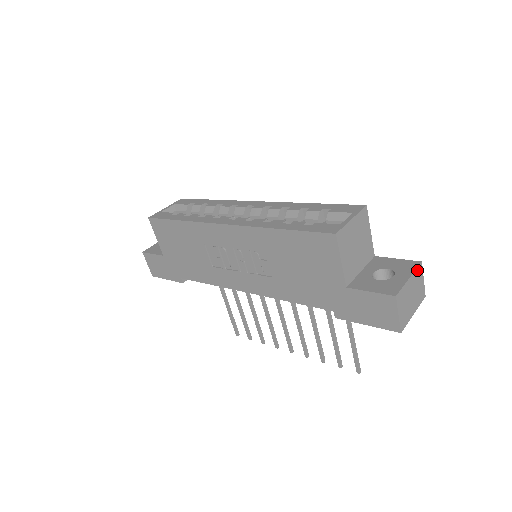
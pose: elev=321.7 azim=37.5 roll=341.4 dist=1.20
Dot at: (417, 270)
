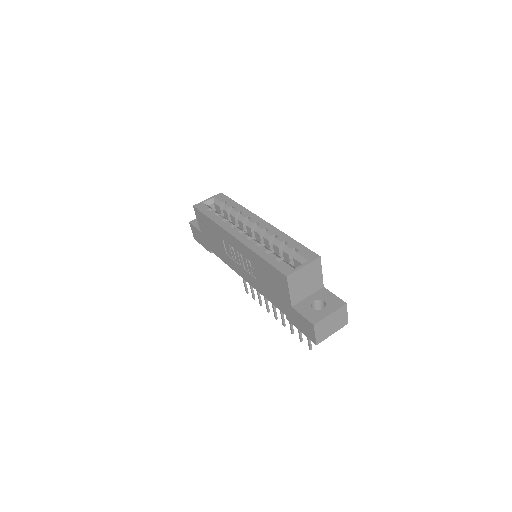
Dot at: (340, 309)
